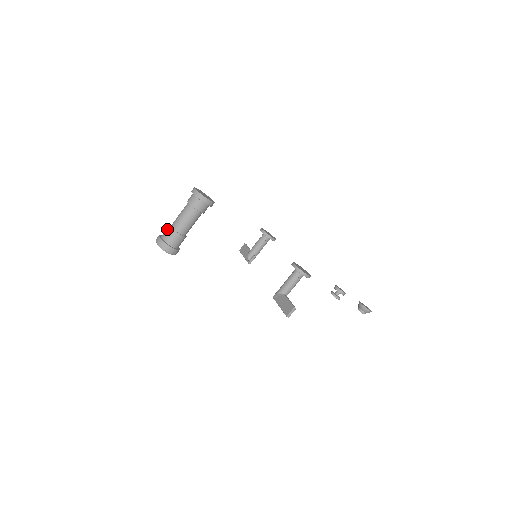
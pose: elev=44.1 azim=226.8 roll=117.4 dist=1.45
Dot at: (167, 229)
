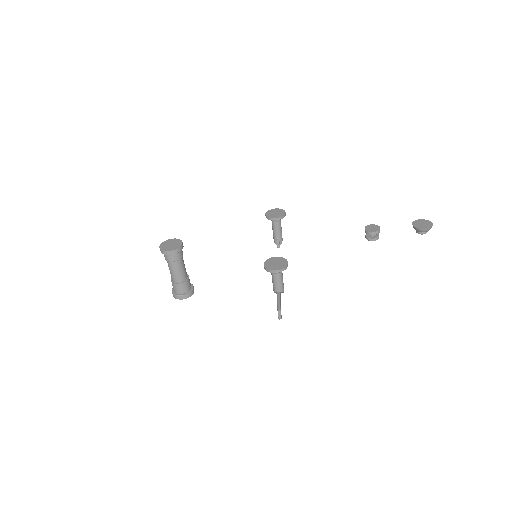
Dot at: occluded
